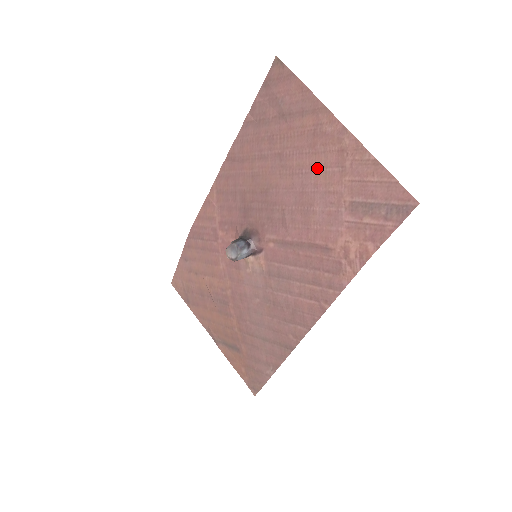
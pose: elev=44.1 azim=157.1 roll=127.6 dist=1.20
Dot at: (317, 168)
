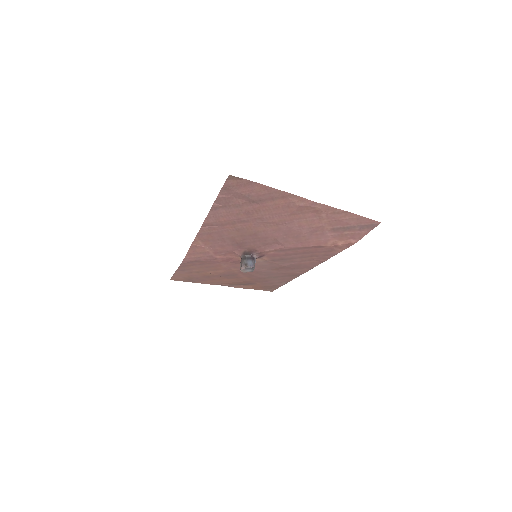
Dot at: (298, 220)
